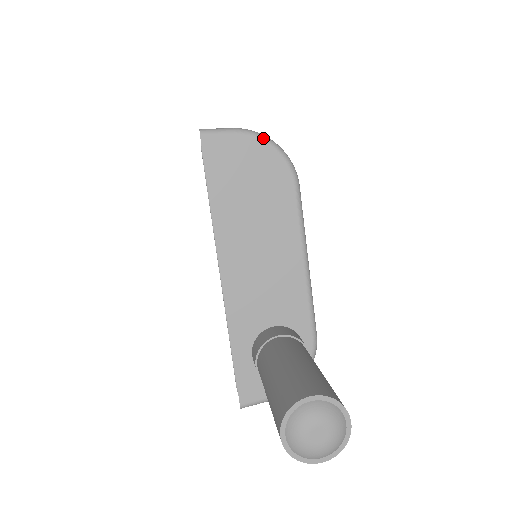
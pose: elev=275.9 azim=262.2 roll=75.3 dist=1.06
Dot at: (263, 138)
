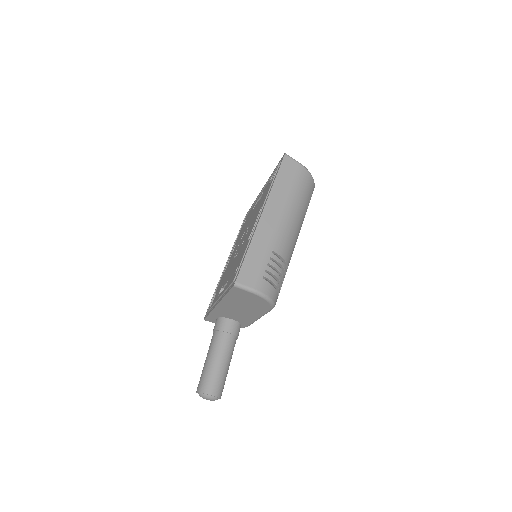
Dot at: (265, 299)
